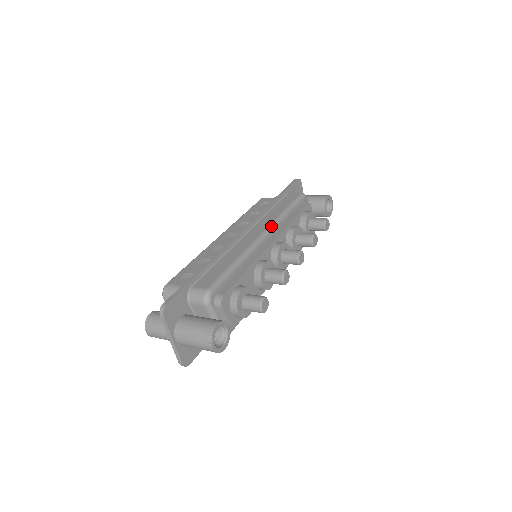
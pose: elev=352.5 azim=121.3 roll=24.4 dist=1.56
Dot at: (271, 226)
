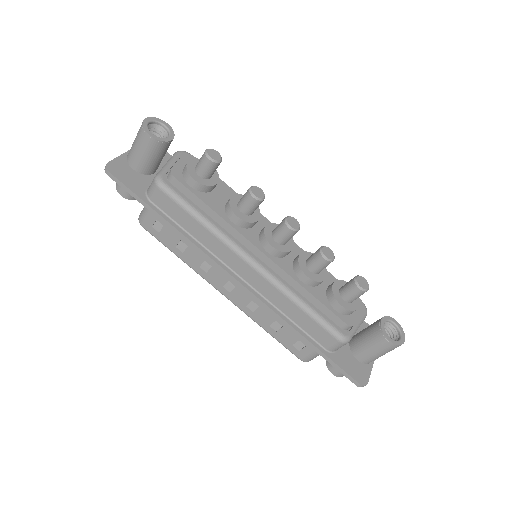
Dot at: occluded
